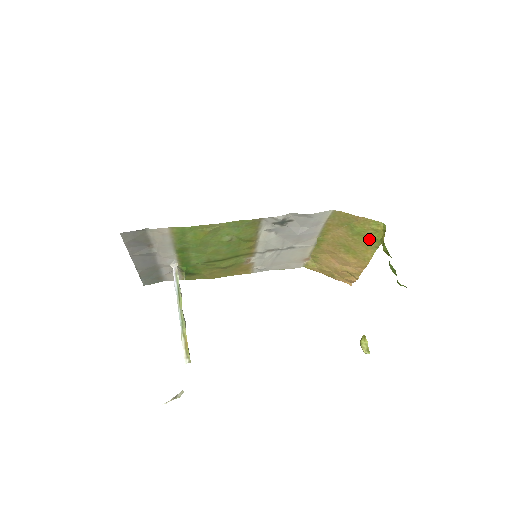
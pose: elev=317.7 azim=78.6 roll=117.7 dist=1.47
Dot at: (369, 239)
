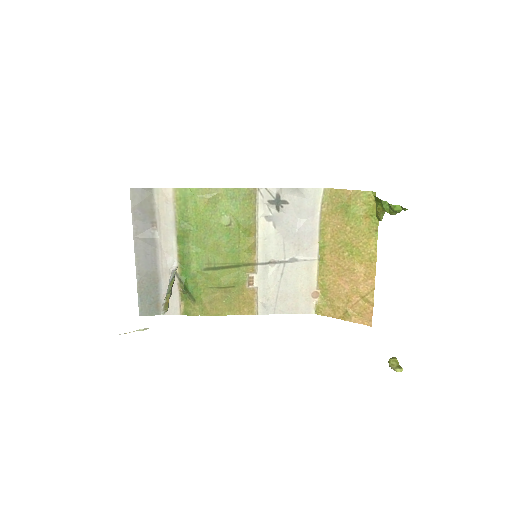
Dot at: (366, 221)
